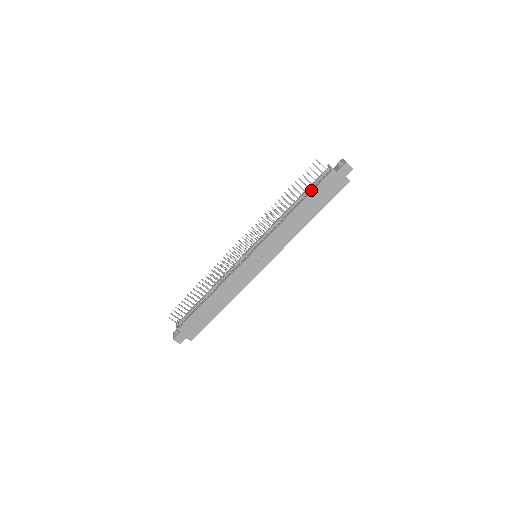
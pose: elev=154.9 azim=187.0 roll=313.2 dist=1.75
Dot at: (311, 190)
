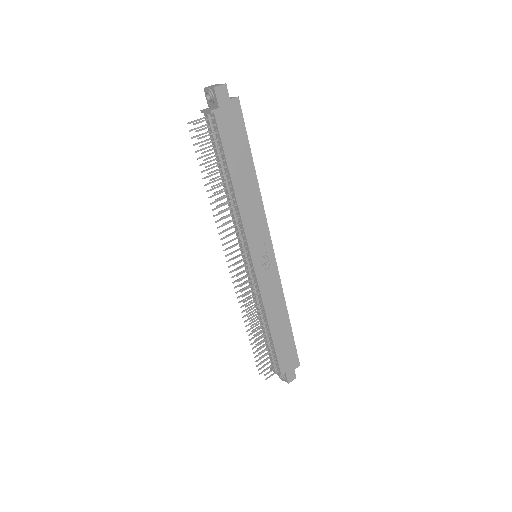
Dot at: (222, 153)
